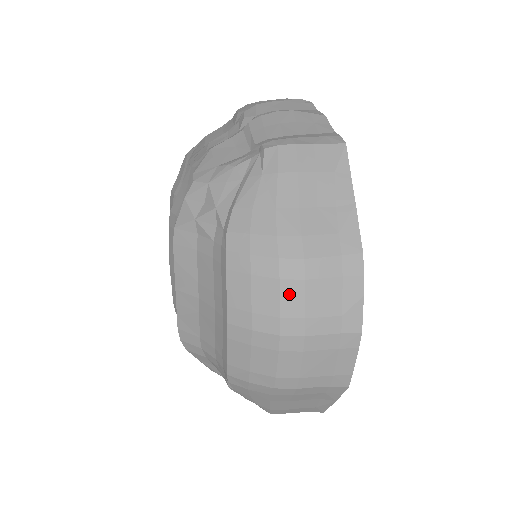
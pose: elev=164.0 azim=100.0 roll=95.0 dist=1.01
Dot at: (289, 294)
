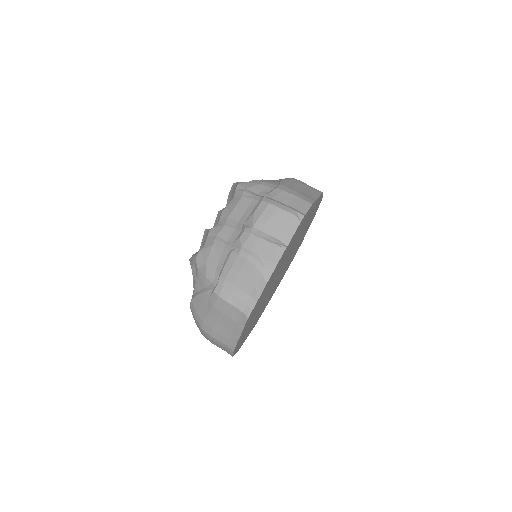
Dot at: (205, 335)
